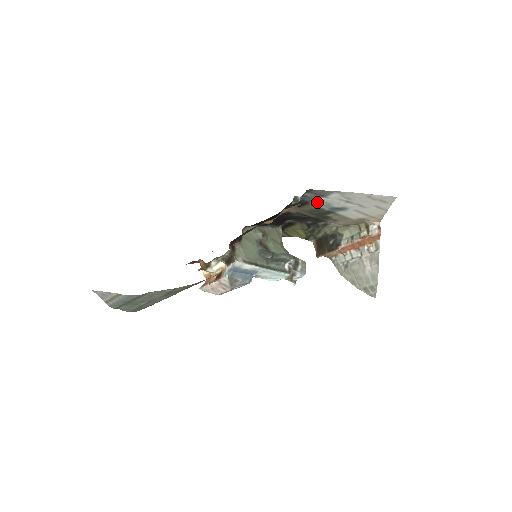
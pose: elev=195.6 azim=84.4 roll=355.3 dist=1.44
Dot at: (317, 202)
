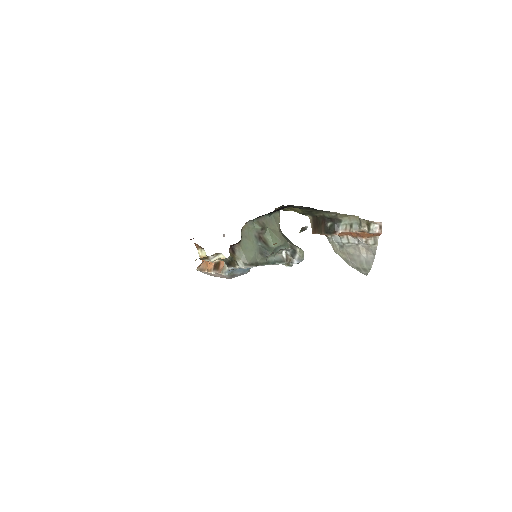
Dot at: occluded
